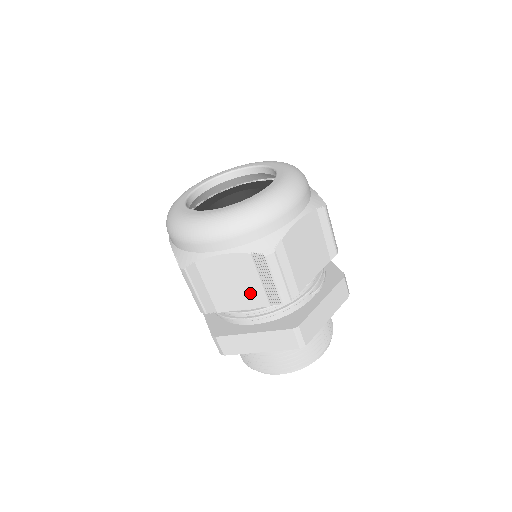
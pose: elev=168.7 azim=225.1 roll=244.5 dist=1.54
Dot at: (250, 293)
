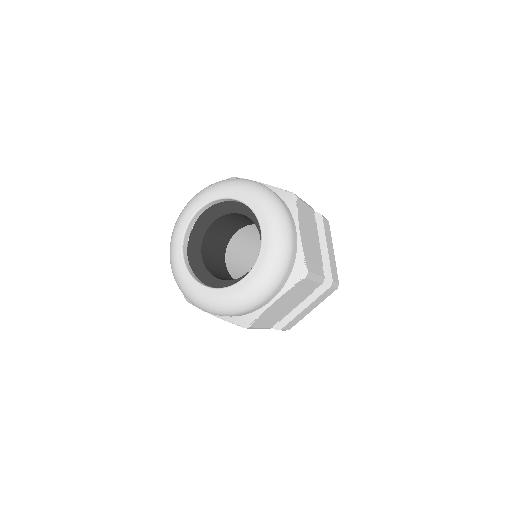
Dot at: occluded
